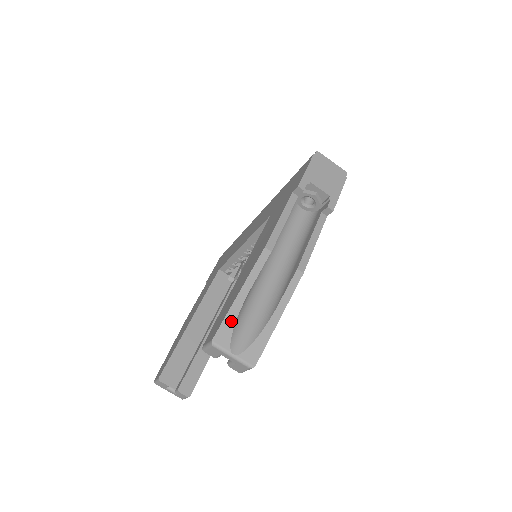
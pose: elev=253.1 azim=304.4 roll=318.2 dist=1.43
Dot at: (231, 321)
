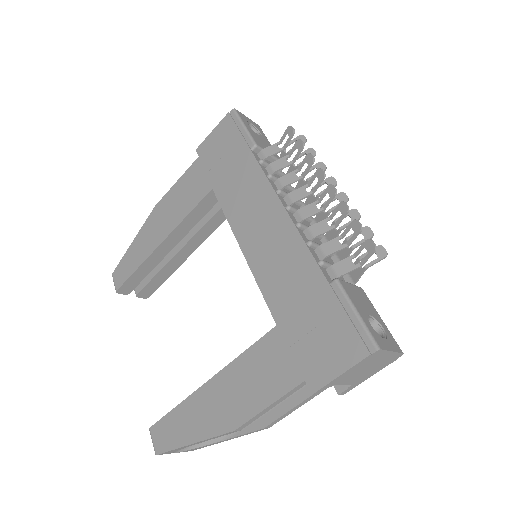
Dot at: occluded
